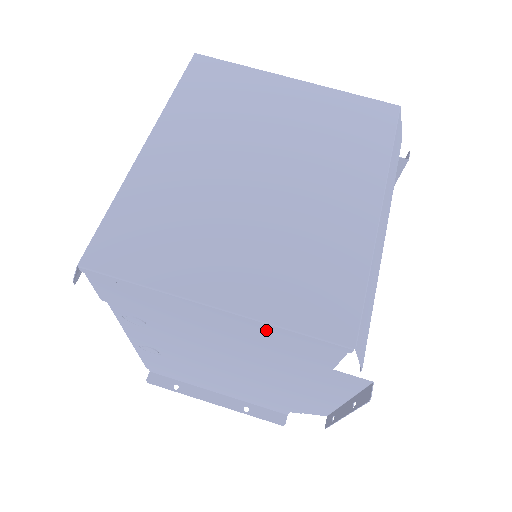
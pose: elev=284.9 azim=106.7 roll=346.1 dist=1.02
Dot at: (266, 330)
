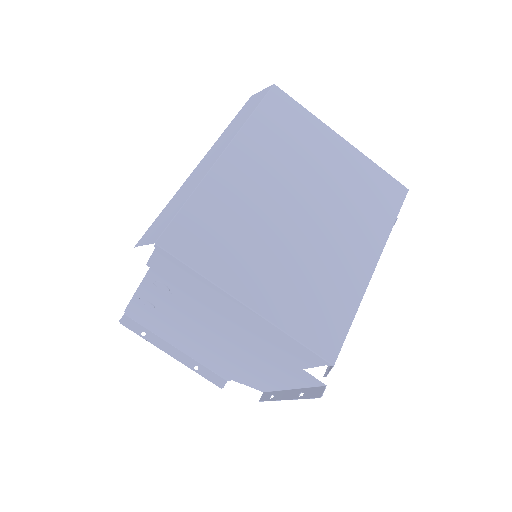
Dot at: (275, 333)
